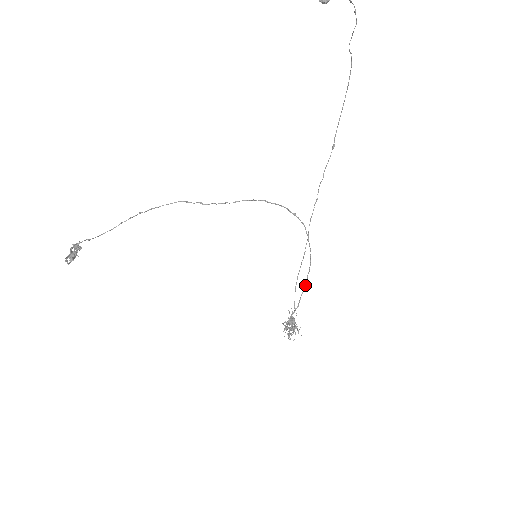
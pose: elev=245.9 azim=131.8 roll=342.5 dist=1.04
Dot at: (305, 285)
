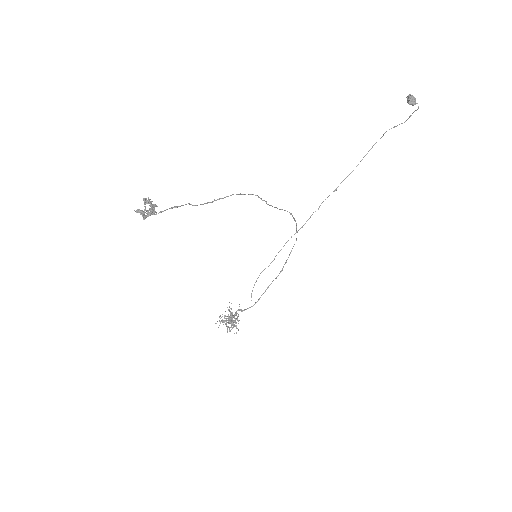
Dot at: occluded
